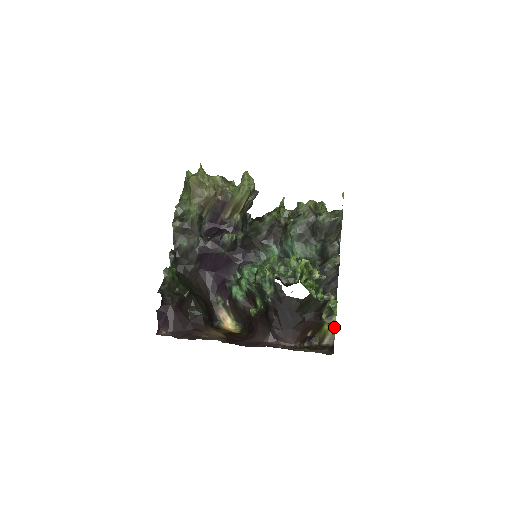
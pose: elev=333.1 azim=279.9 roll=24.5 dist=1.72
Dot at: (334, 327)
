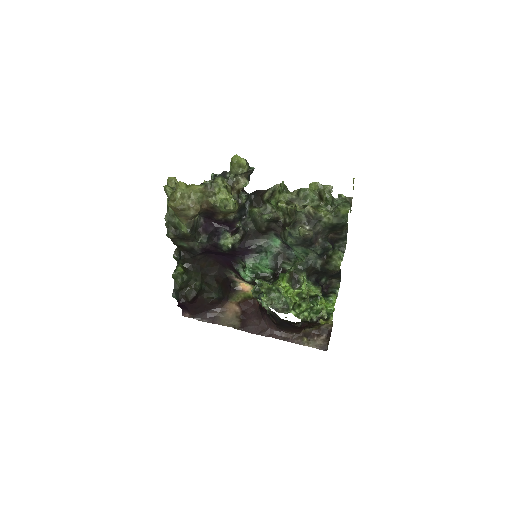
Dot at: (331, 322)
